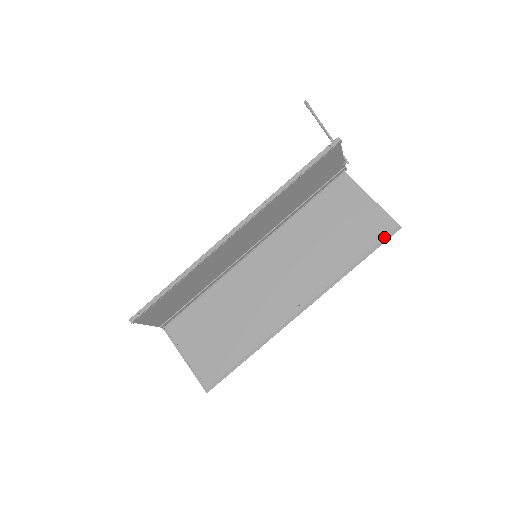
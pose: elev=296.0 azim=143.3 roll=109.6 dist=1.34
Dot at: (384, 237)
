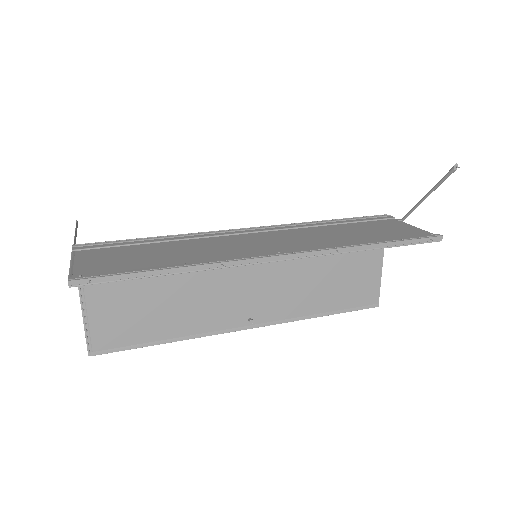
Dot at: (361, 306)
